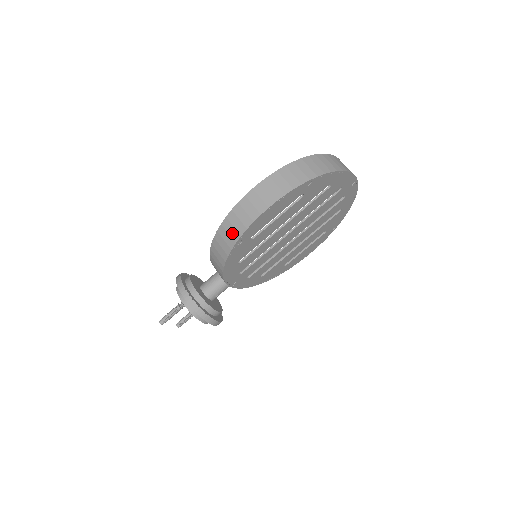
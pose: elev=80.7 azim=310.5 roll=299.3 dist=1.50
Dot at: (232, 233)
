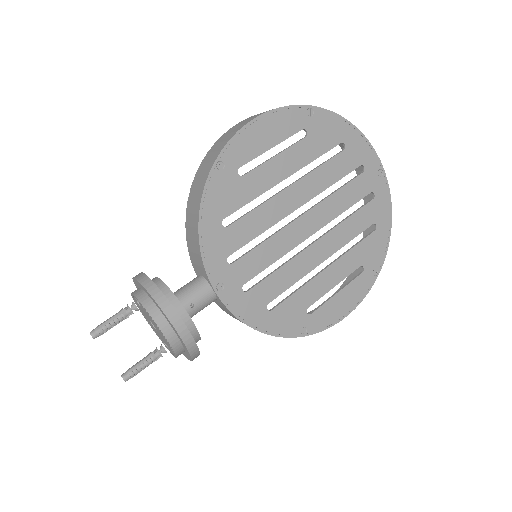
Dot at: (211, 158)
